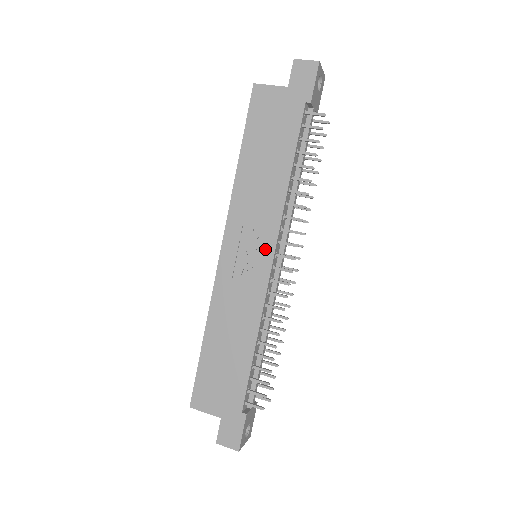
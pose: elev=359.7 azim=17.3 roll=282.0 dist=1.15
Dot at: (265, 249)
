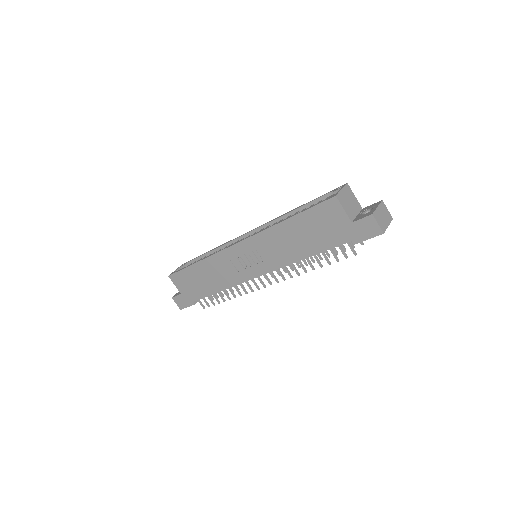
Dot at: (259, 269)
